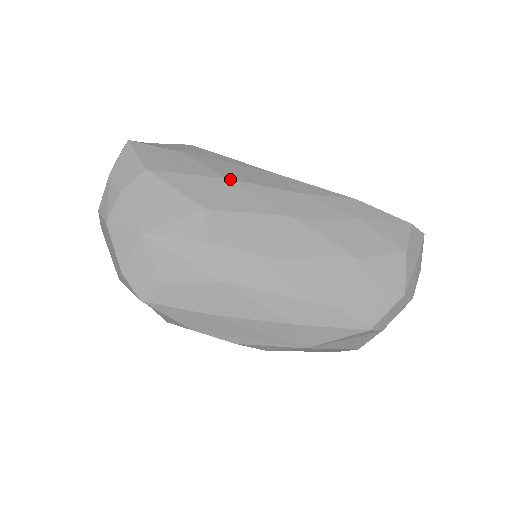
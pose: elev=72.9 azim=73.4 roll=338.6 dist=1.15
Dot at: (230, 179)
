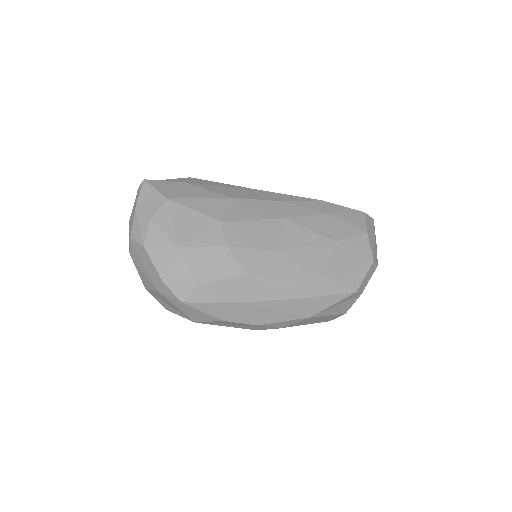
Dot at: (231, 198)
